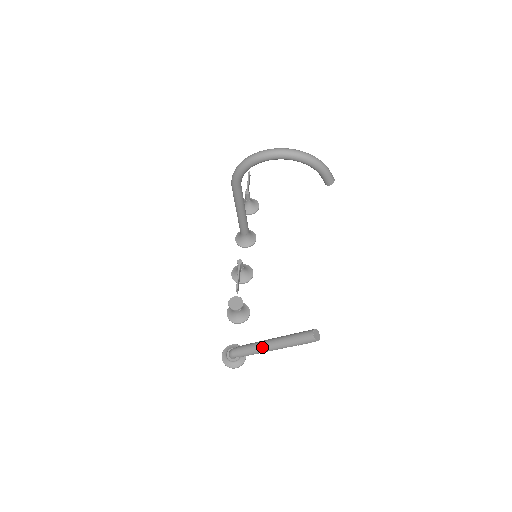
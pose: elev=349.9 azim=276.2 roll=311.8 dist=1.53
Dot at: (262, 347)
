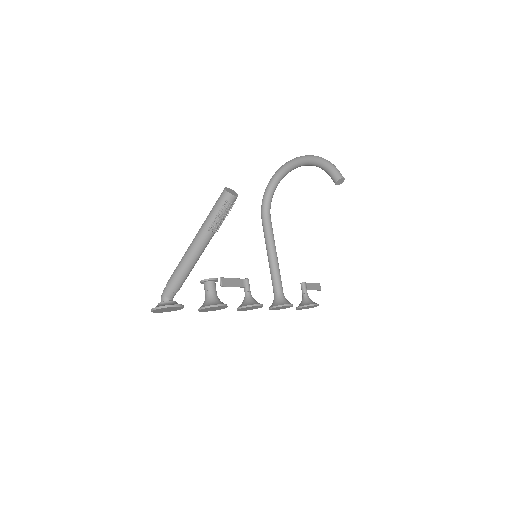
Dot at: (186, 251)
